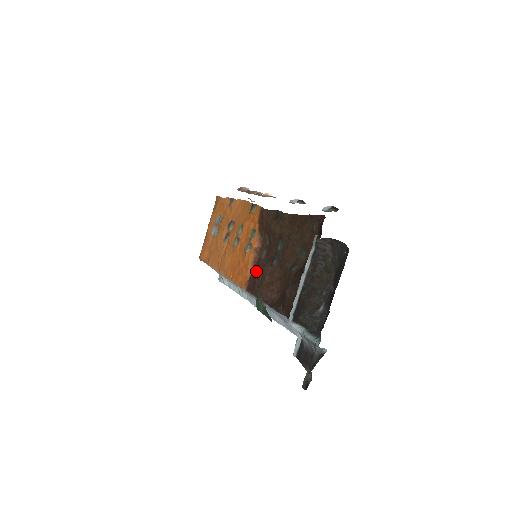
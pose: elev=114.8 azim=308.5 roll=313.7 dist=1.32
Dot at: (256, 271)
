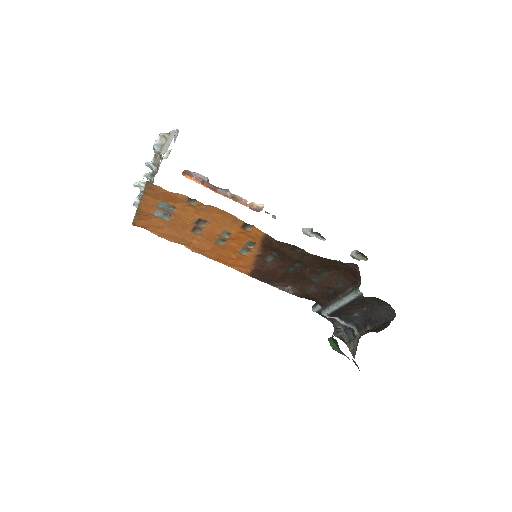
Dot at: (263, 270)
